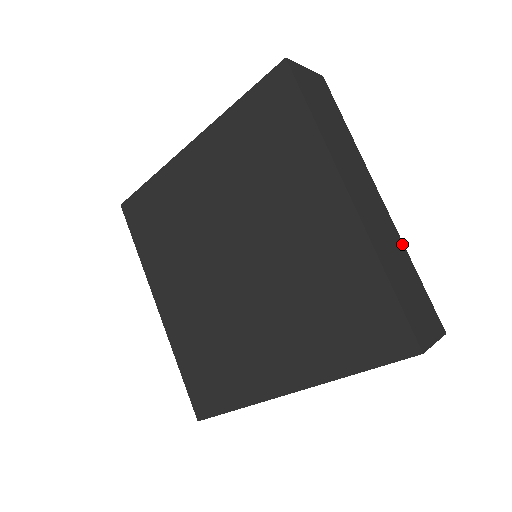
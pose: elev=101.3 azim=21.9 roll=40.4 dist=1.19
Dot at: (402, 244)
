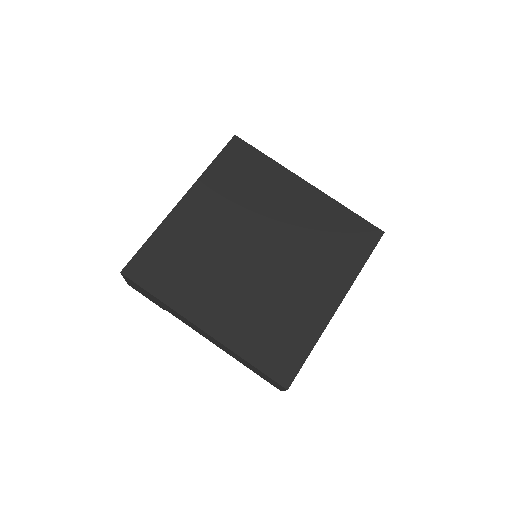
Dot at: occluded
